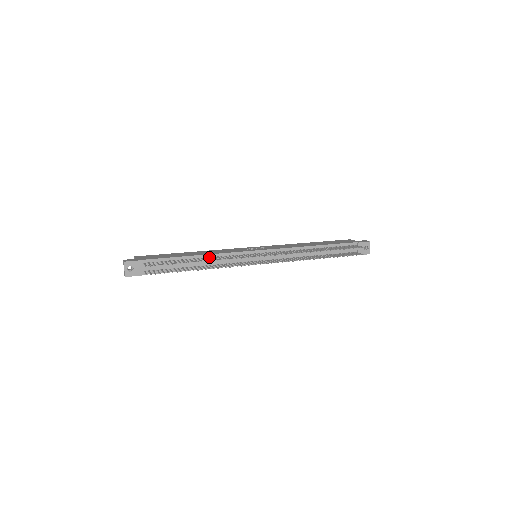
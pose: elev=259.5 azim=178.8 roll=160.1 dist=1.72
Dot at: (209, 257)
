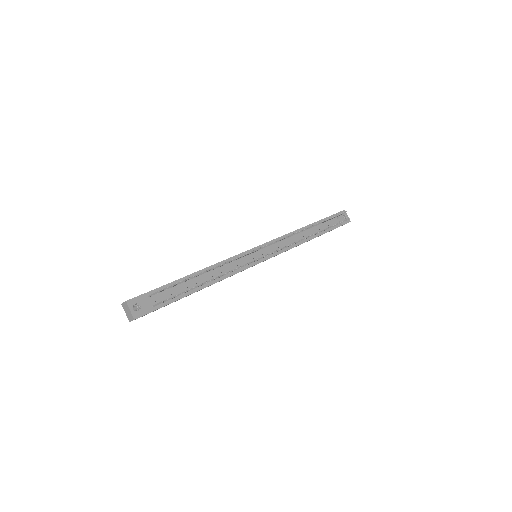
Dot at: occluded
